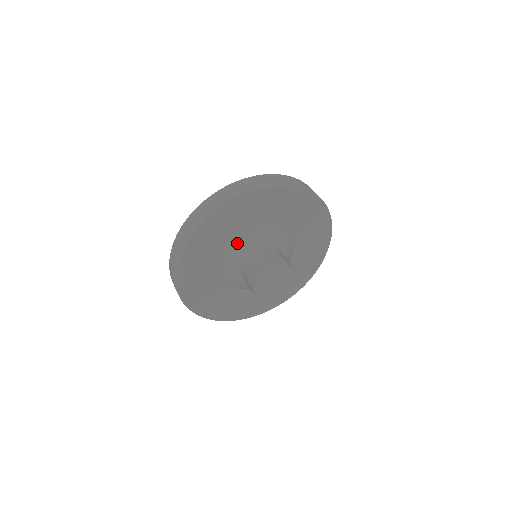
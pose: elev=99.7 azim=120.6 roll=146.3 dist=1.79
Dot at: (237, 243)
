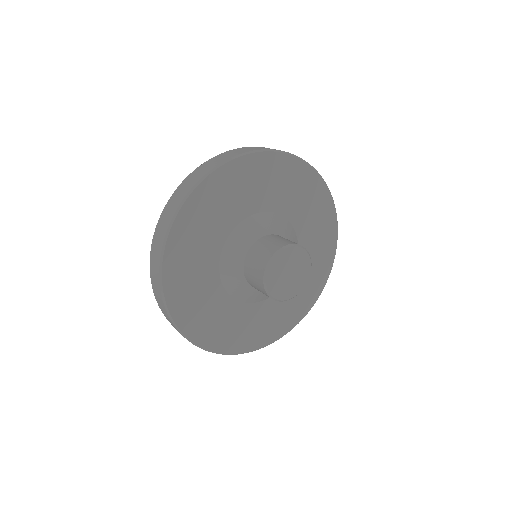
Dot at: (221, 282)
